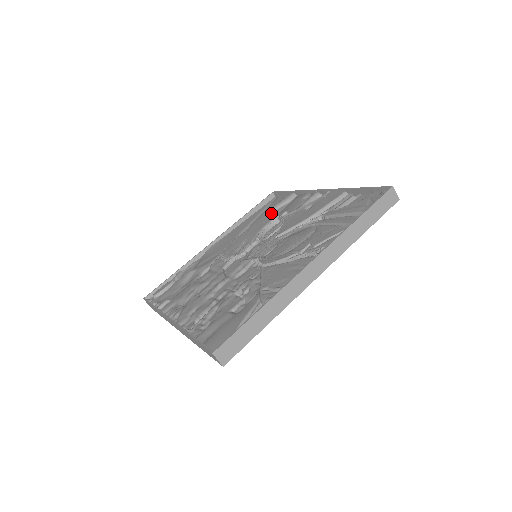
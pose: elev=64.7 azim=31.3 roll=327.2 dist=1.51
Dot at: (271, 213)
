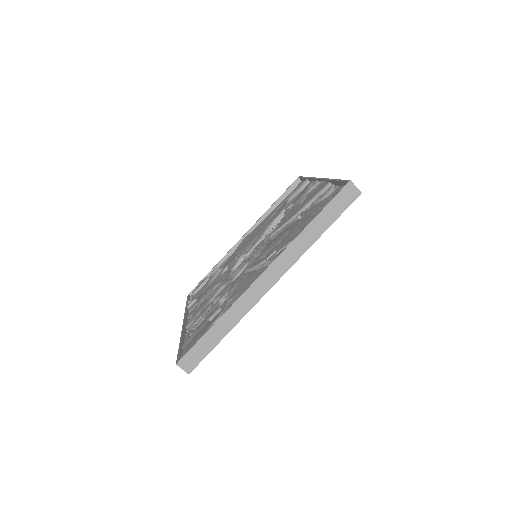
Dot at: (286, 204)
